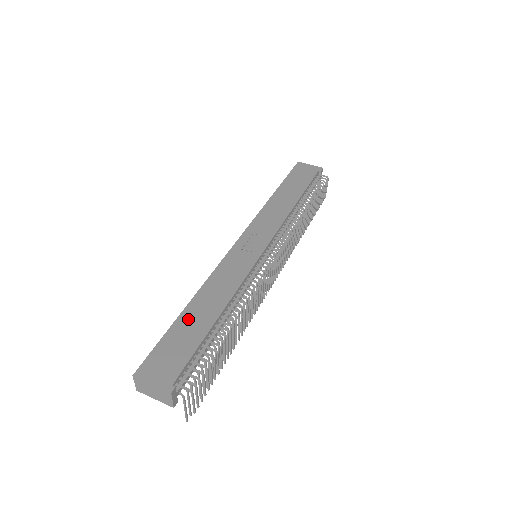
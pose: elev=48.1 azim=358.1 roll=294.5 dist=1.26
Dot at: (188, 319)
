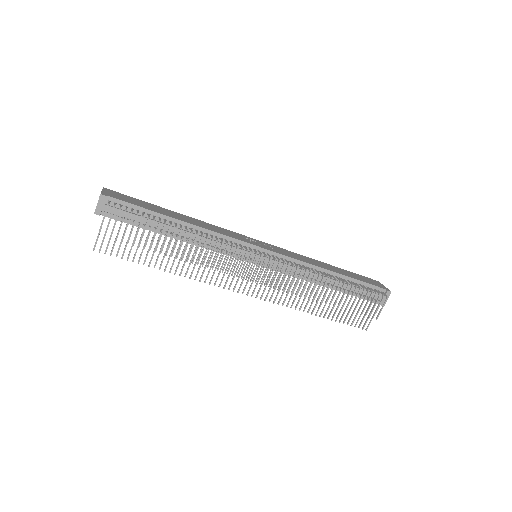
Dot at: (164, 210)
